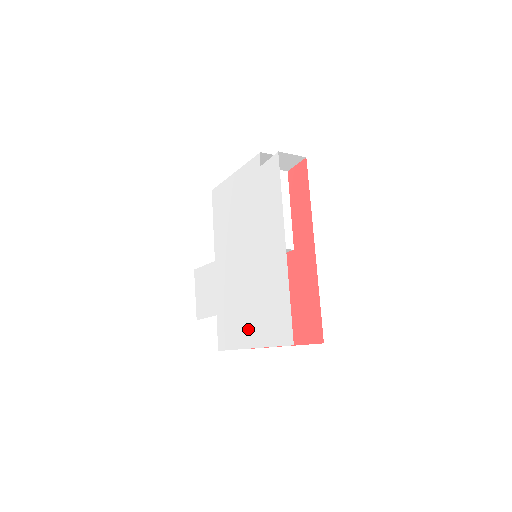
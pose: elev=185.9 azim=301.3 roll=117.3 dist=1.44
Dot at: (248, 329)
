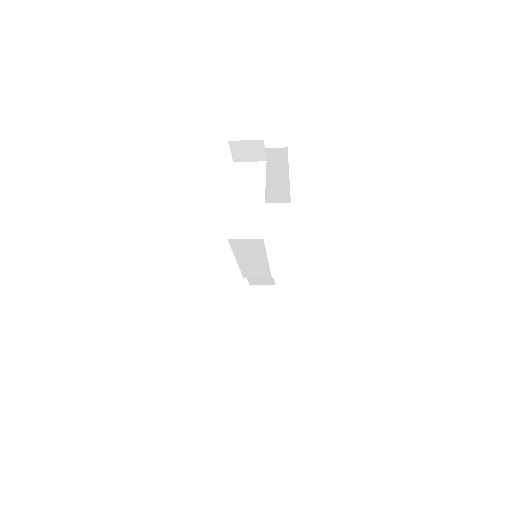
Dot at: occluded
